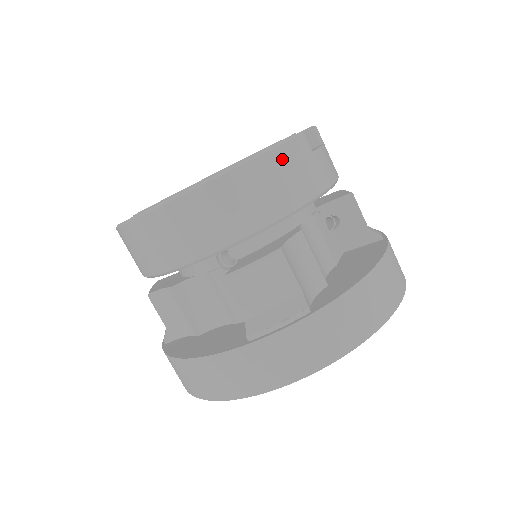
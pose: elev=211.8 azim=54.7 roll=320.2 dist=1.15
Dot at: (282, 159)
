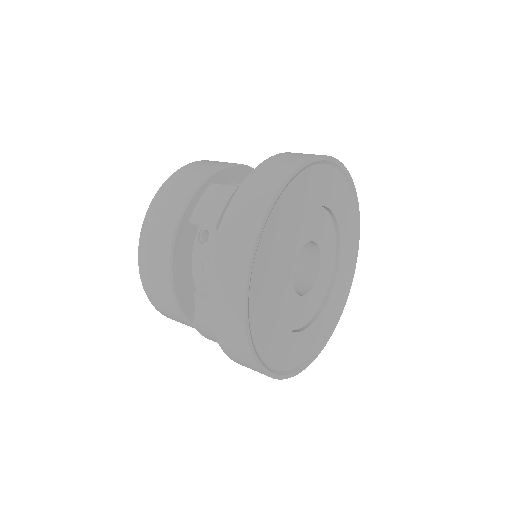
Dot at: (192, 166)
